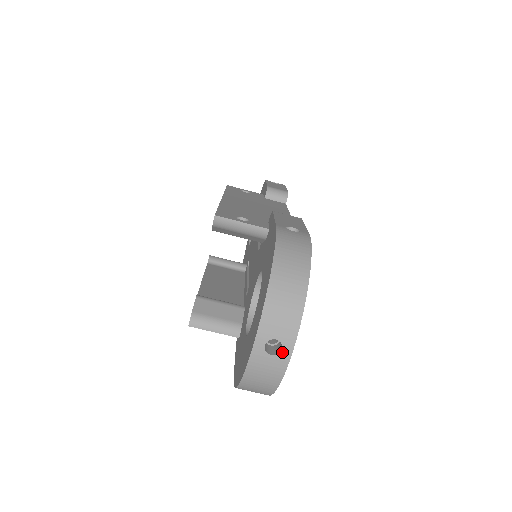
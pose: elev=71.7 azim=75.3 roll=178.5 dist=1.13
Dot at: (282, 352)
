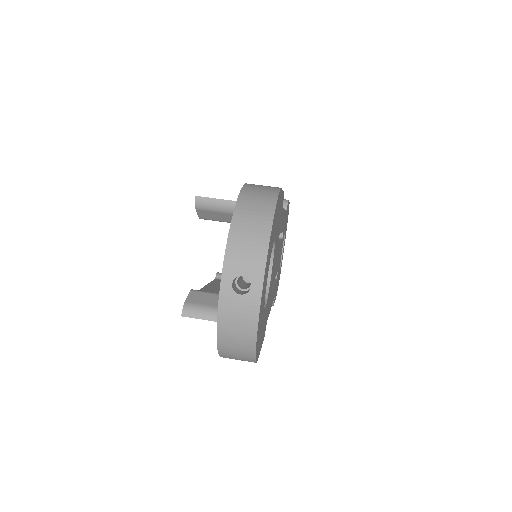
Dot at: (251, 290)
